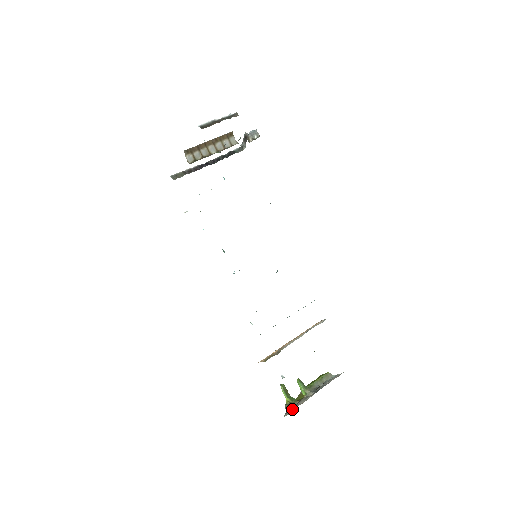
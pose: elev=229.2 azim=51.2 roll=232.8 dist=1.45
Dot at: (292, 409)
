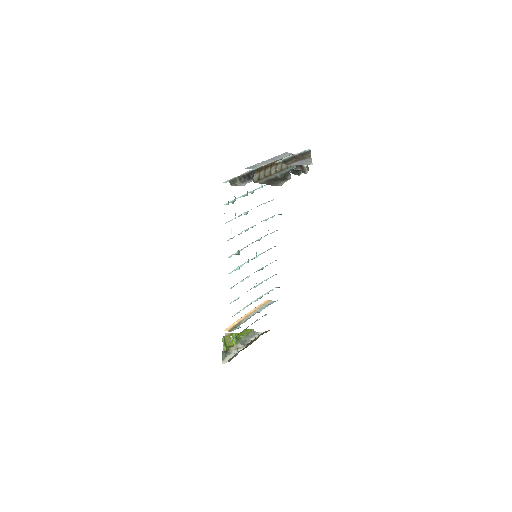
Dot at: (228, 357)
